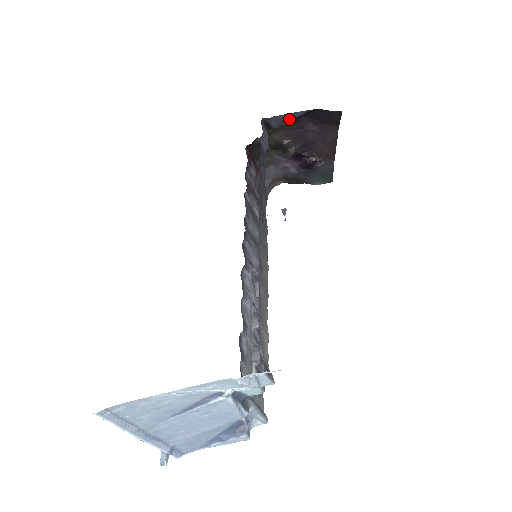
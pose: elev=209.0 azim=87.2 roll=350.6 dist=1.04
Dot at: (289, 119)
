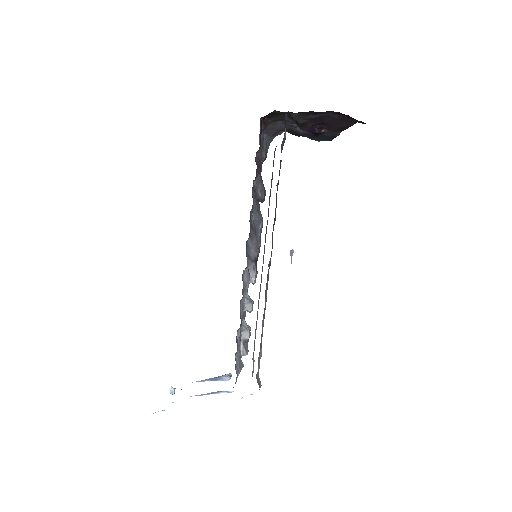
Dot at: (314, 117)
